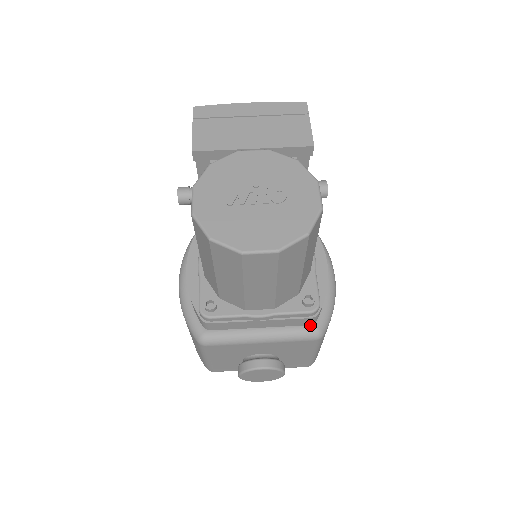
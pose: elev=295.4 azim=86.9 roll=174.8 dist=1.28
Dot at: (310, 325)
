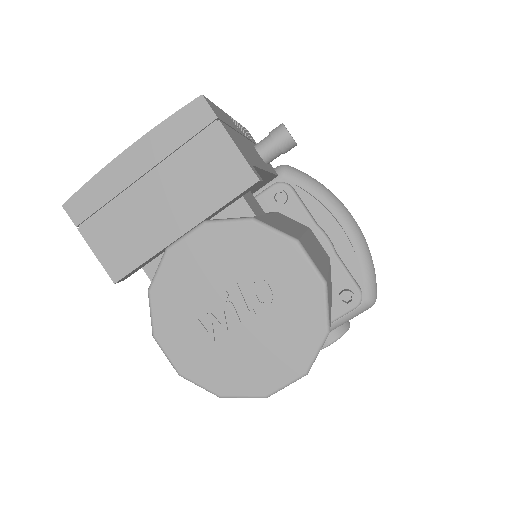
Dot at: occluded
